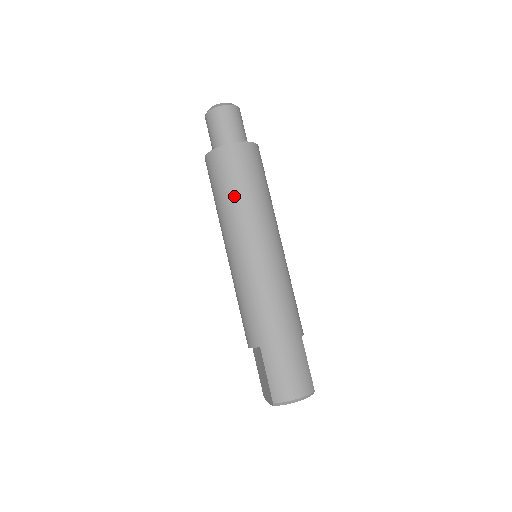
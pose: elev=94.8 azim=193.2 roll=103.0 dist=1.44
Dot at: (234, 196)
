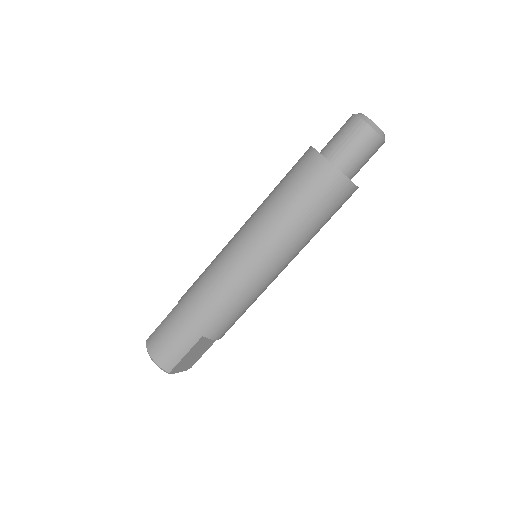
Dot at: (276, 195)
